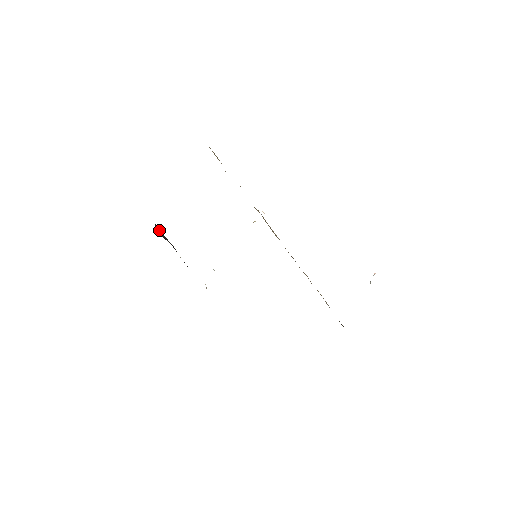
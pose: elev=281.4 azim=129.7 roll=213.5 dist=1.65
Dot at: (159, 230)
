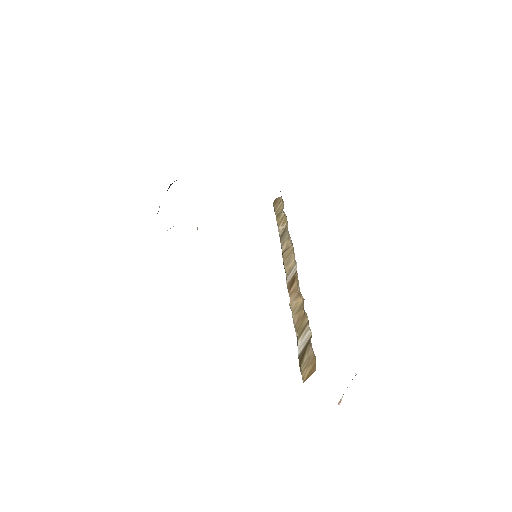
Dot at: occluded
